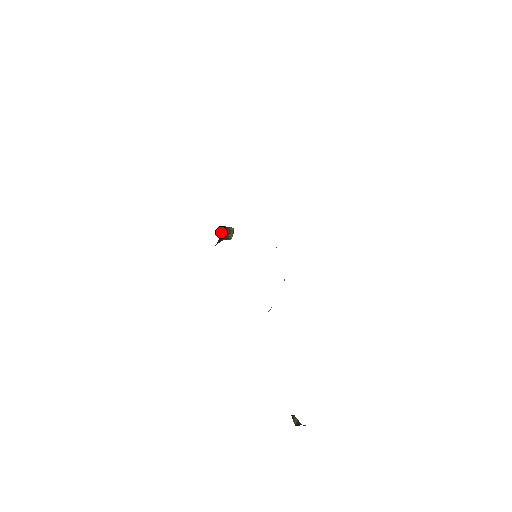
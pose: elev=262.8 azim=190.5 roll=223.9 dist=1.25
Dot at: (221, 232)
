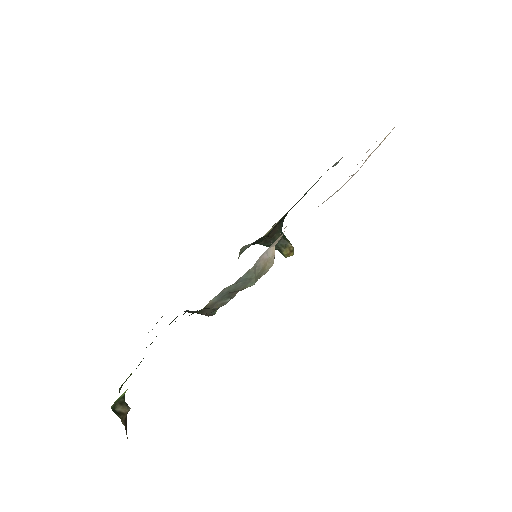
Dot at: (274, 235)
